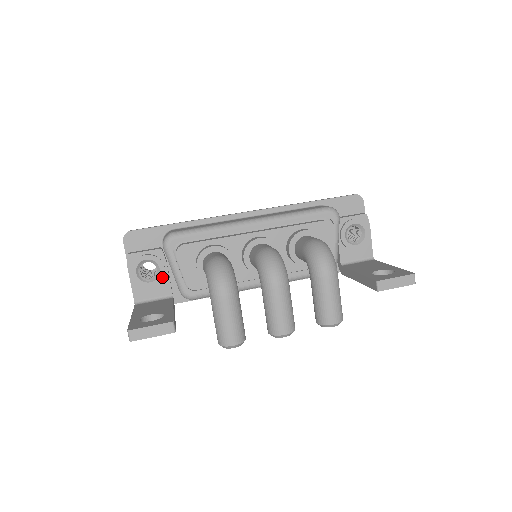
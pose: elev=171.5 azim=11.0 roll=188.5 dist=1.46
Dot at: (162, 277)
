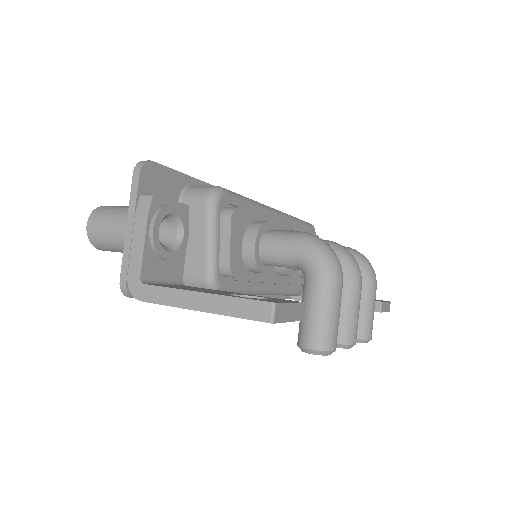
Dot at: (183, 249)
